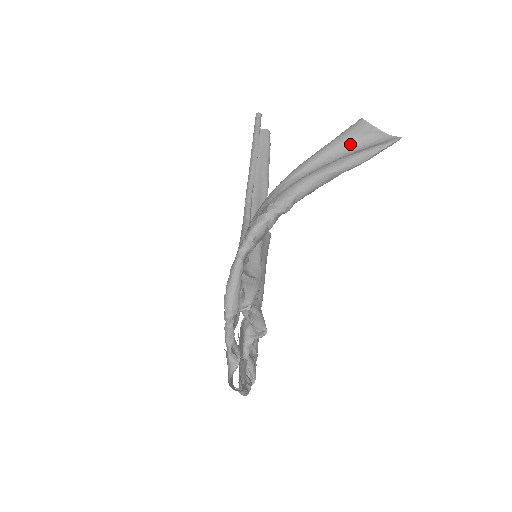
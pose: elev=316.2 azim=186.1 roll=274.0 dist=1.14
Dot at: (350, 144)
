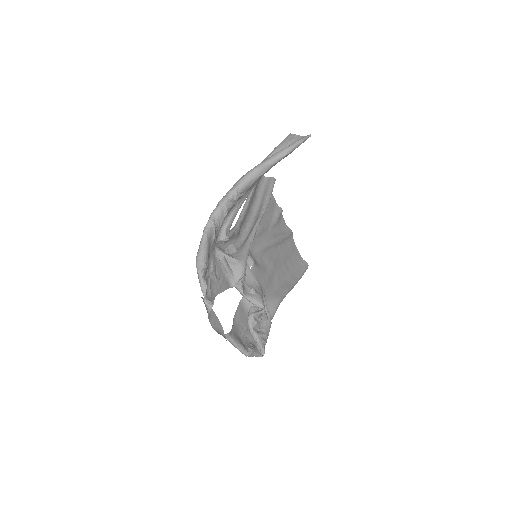
Dot at: occluded
